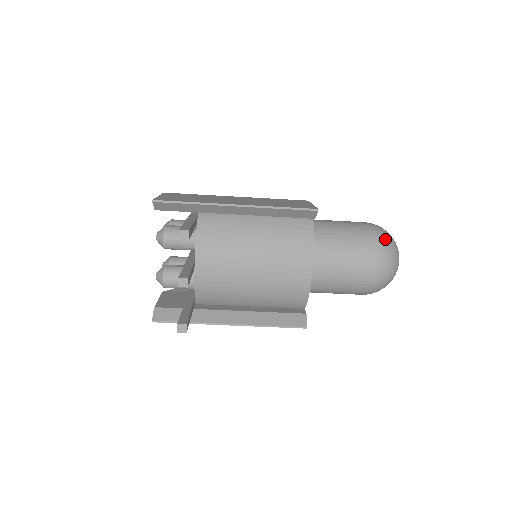
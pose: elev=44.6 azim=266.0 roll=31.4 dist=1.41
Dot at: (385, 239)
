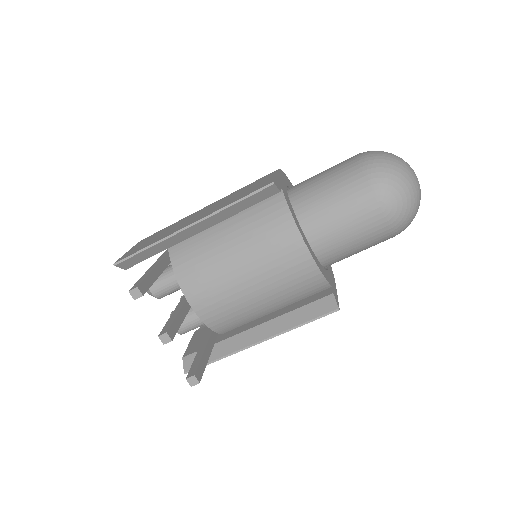
Dot at: (381, 165)
